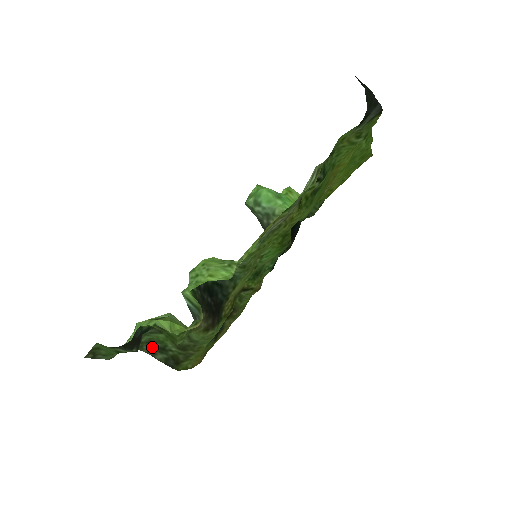
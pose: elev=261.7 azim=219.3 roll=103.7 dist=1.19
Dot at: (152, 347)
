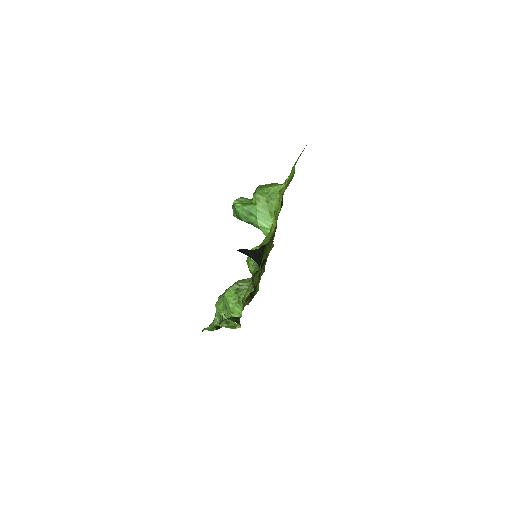
Dot at: occluded
